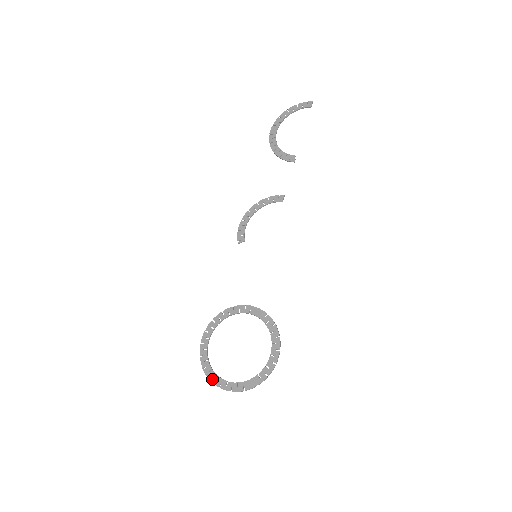
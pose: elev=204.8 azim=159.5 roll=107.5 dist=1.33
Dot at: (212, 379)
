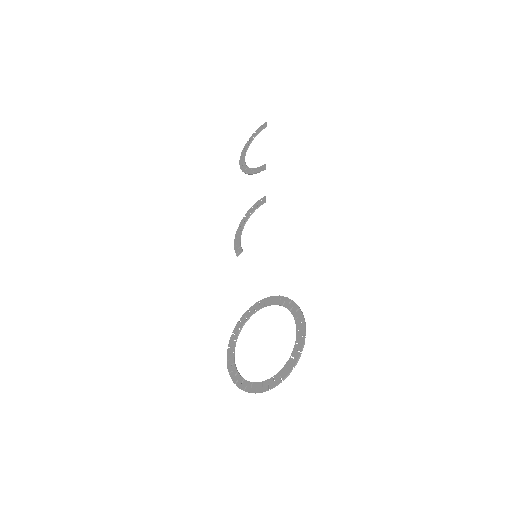
Dot at: (246, 388)
